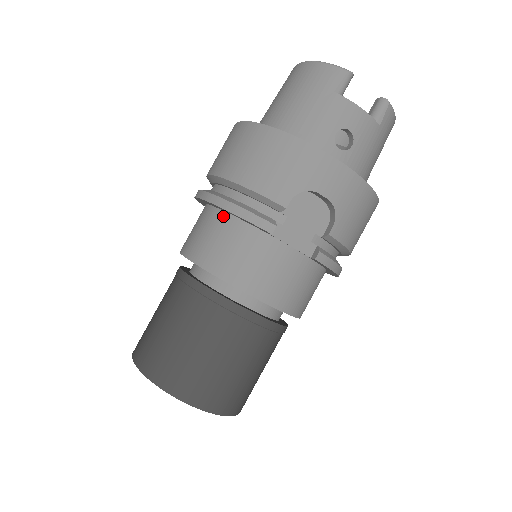
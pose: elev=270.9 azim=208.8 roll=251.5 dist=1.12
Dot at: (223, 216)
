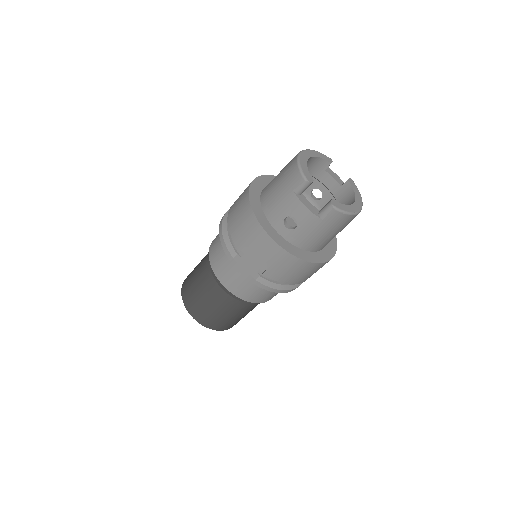
Dot at: occluded
